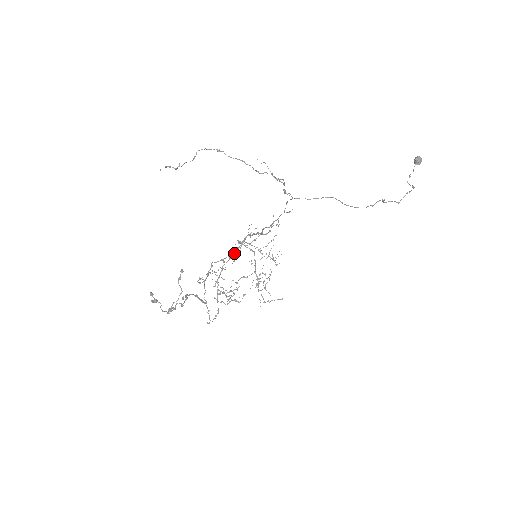
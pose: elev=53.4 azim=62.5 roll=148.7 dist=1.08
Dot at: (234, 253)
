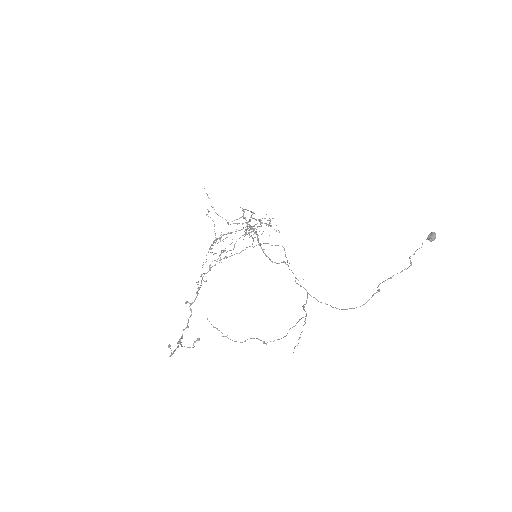
Dot at: occluded
